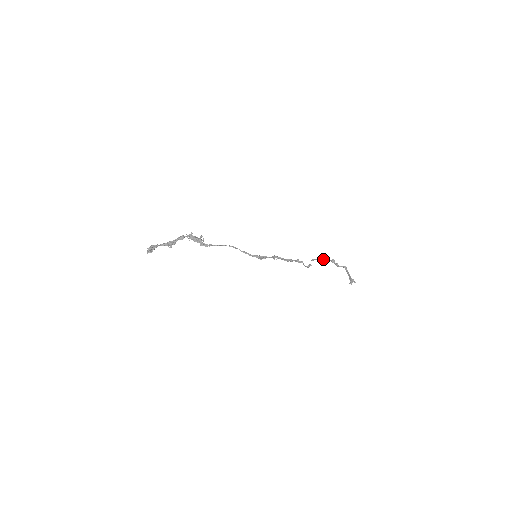
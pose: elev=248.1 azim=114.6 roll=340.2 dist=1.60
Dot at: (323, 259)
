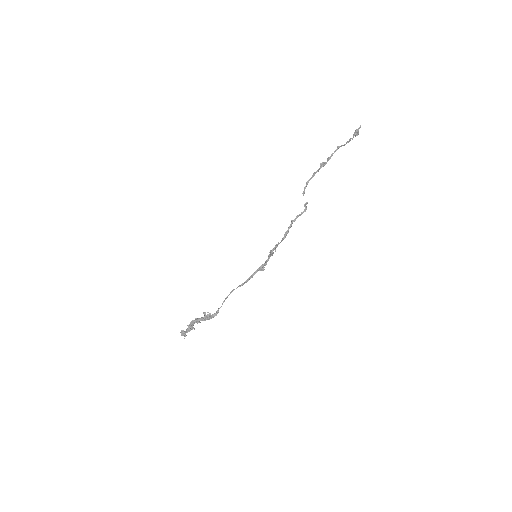
Dot at: (312, 177)
